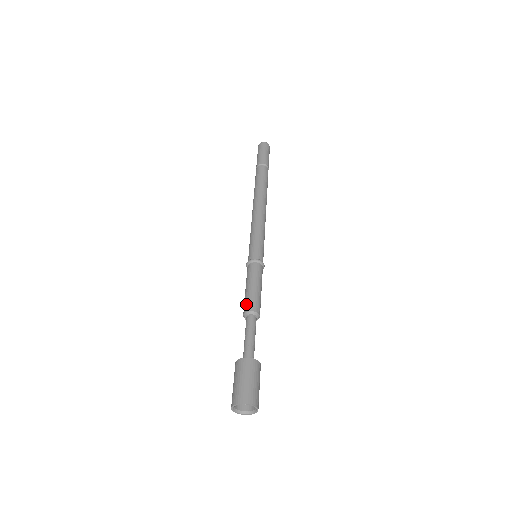
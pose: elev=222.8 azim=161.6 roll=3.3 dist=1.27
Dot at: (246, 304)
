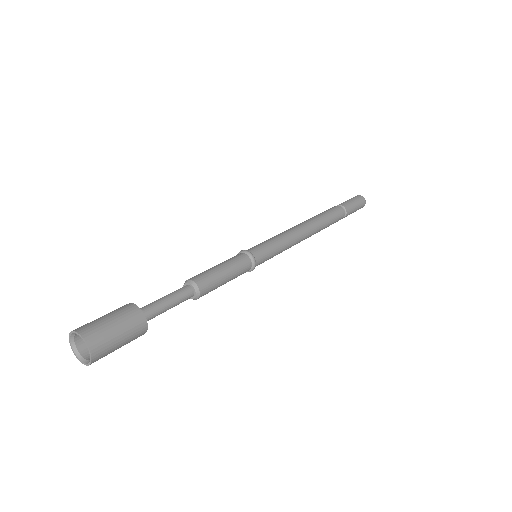
Dot at: occluded
